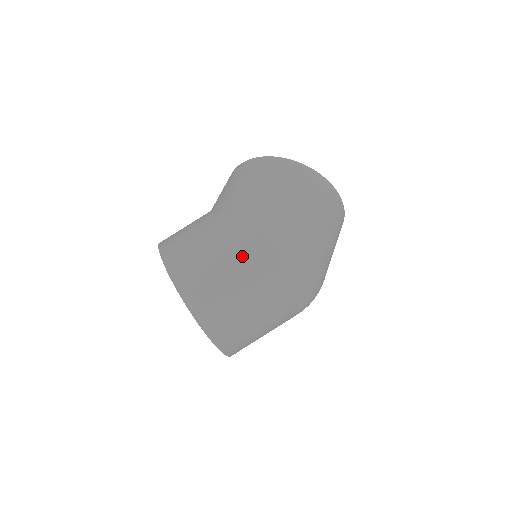
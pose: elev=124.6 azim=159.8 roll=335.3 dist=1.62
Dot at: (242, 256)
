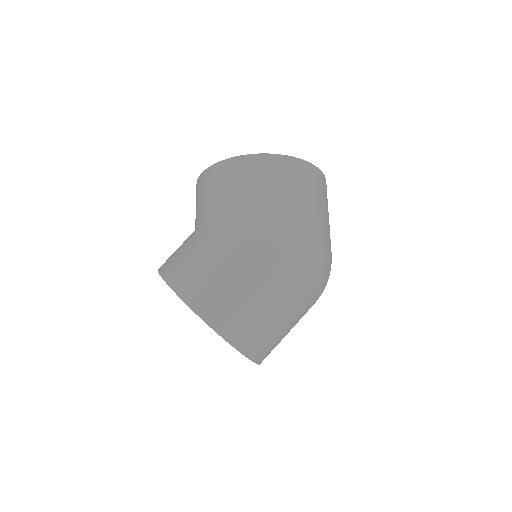
Dot at: (274, 282)
